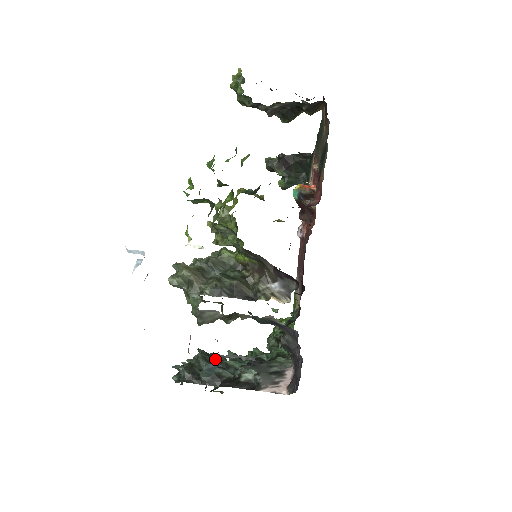
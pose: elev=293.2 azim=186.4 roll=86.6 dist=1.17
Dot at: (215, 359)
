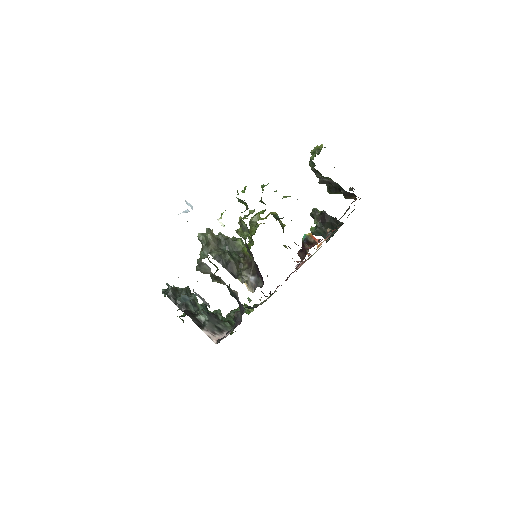
Dot at: (192, 296)
